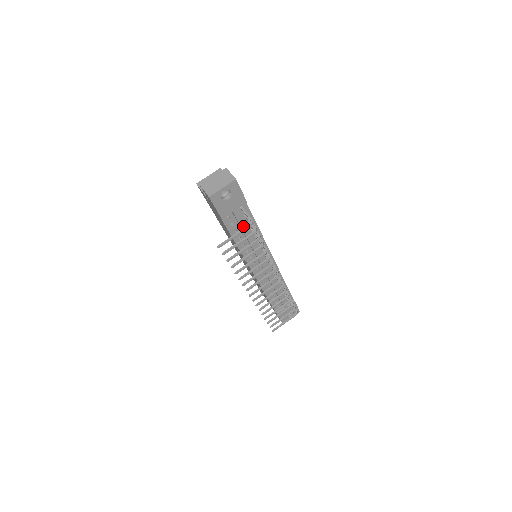
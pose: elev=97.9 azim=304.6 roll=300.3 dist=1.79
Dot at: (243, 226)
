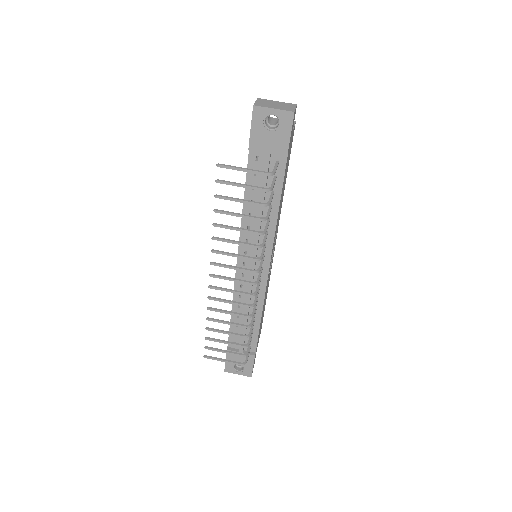
Dot at: (264, 185)
